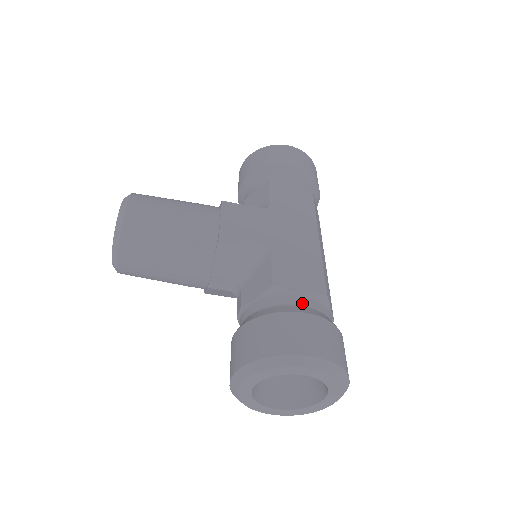
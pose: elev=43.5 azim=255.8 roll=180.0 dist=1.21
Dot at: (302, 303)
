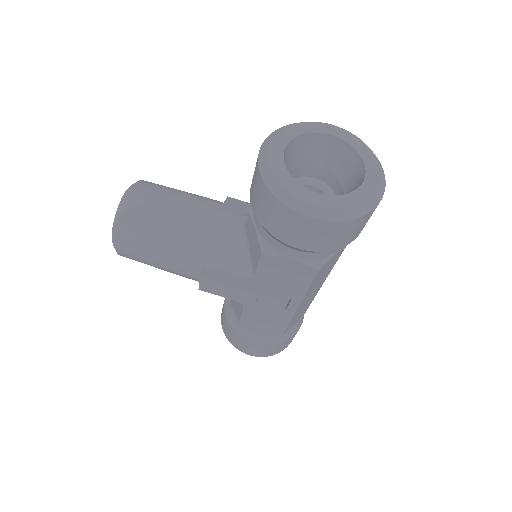
Dot at: occluded
